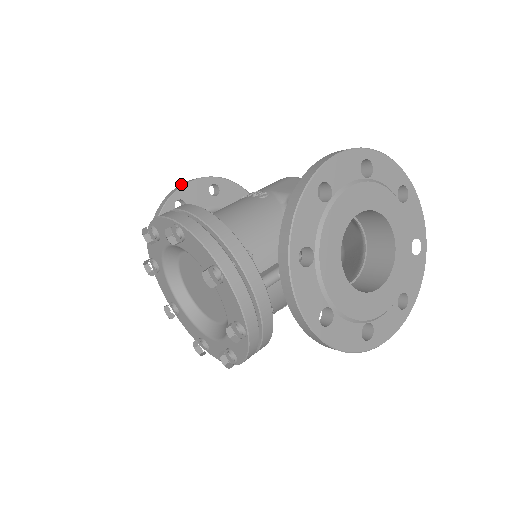
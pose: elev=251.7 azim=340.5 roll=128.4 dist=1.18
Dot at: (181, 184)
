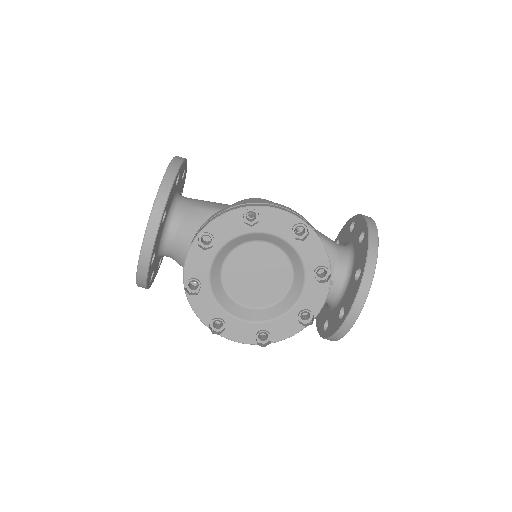
Dot at: (176, 157)
